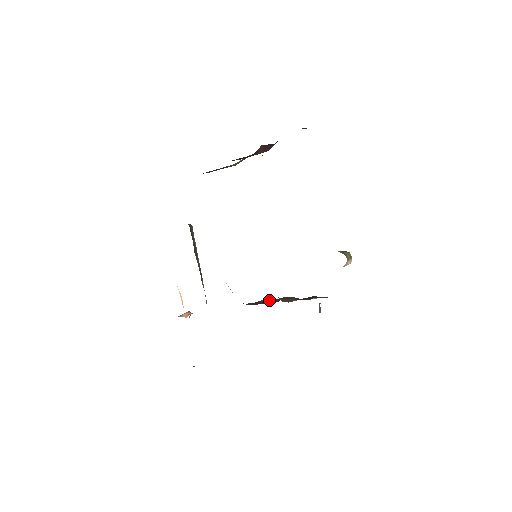
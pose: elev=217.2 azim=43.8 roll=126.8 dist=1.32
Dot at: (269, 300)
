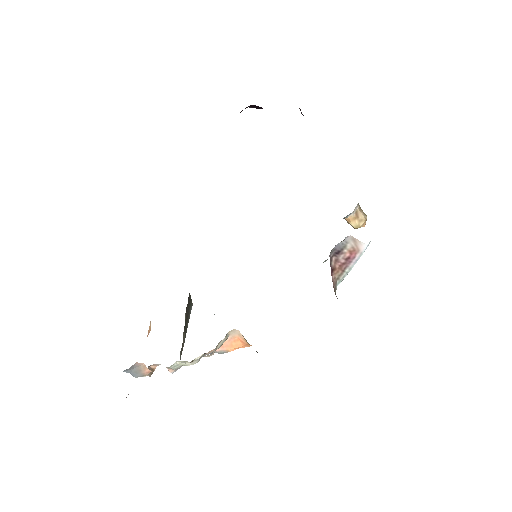
Dot at: occluded
